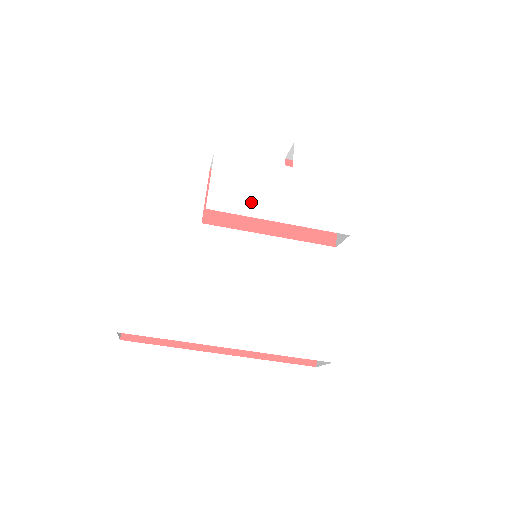
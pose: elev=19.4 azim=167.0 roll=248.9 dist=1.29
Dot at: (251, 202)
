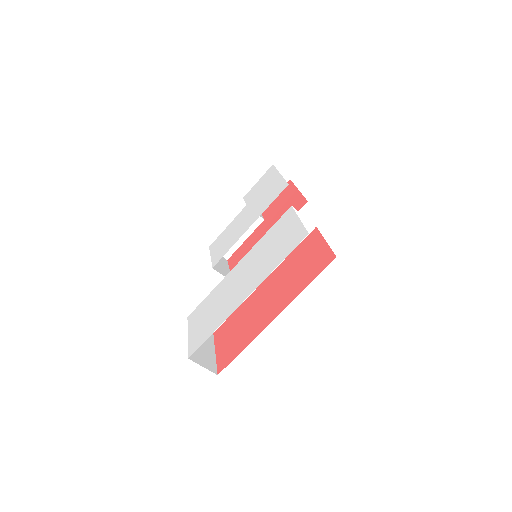
Dot at: (232, 240)
